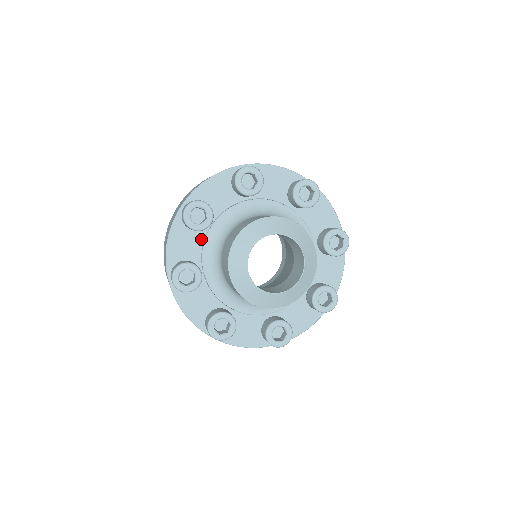
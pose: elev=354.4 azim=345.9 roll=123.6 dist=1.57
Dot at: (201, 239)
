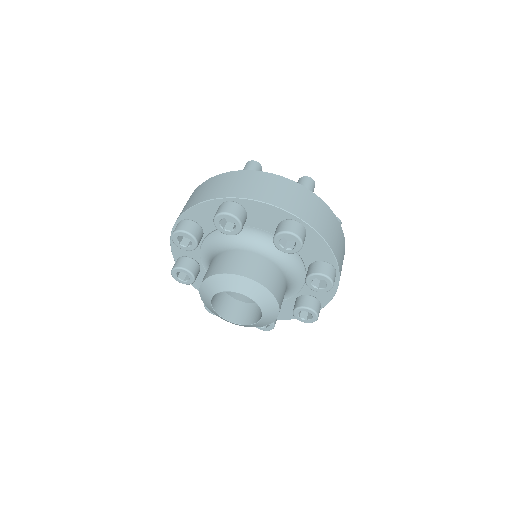
Dot at: occluded
